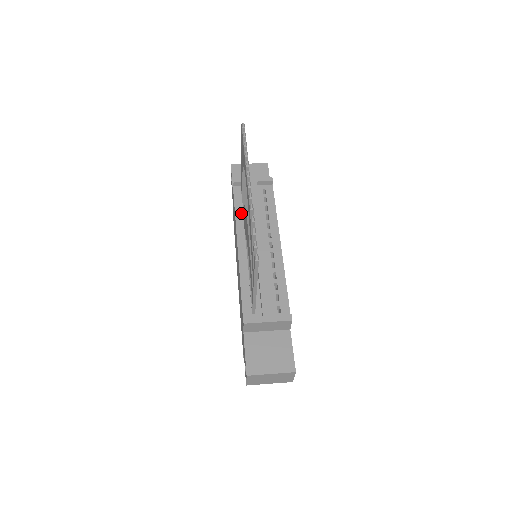
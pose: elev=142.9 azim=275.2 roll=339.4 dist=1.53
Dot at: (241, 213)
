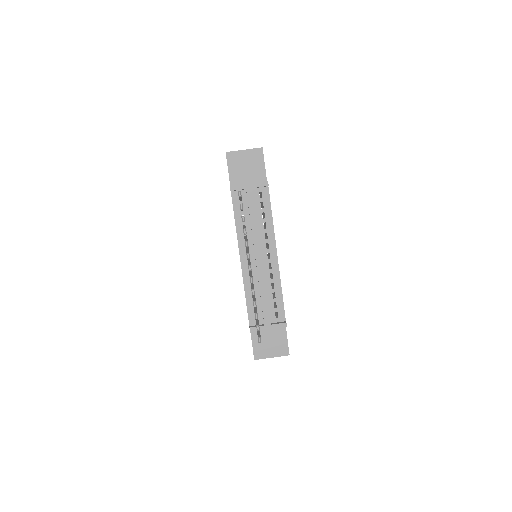
Dot at: (241, 223)
